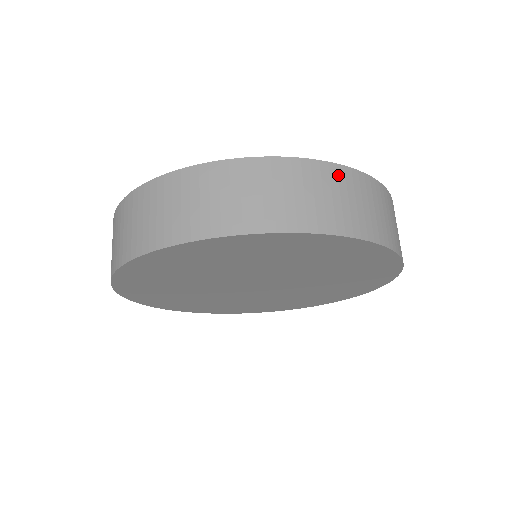
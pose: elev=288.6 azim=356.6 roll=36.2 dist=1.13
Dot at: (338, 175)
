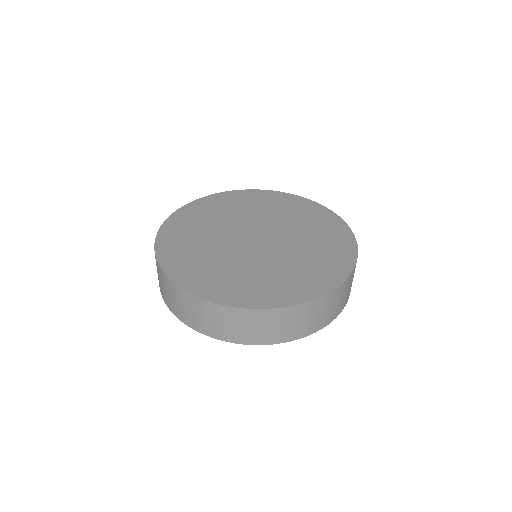
Dot at: (227, 312)
